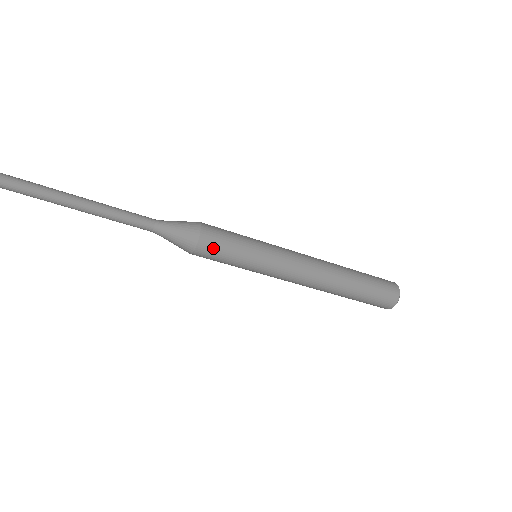
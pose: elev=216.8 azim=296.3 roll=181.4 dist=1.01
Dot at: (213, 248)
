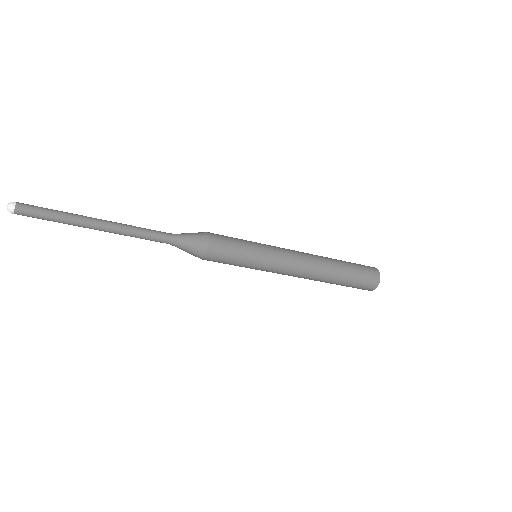
Dot at: (216, 261)
